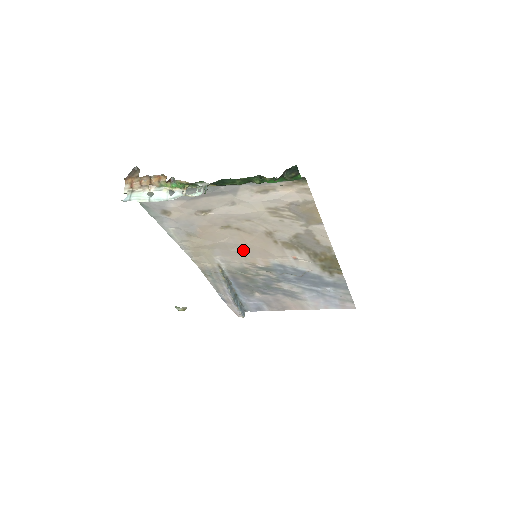
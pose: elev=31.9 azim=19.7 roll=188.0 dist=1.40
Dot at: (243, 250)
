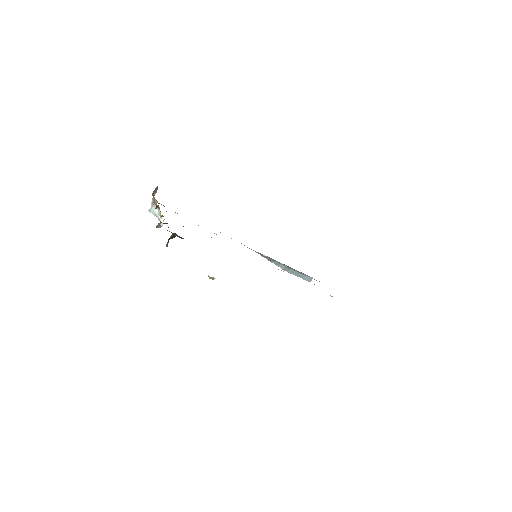
Dot at: occluded
